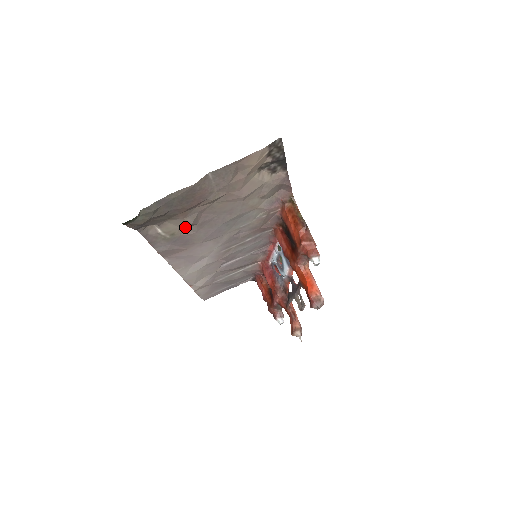
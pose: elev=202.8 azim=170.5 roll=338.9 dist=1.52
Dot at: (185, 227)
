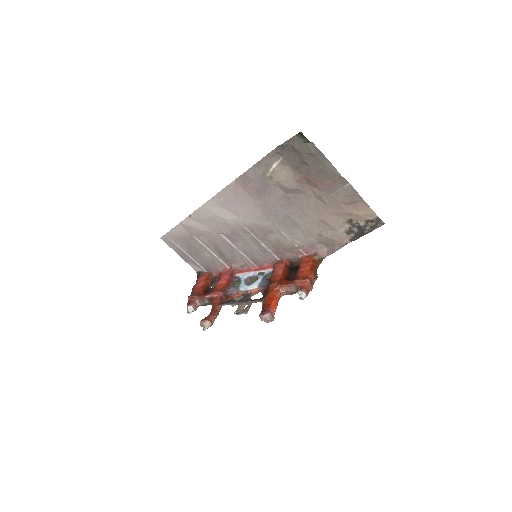
Dot at: (281, 185)
